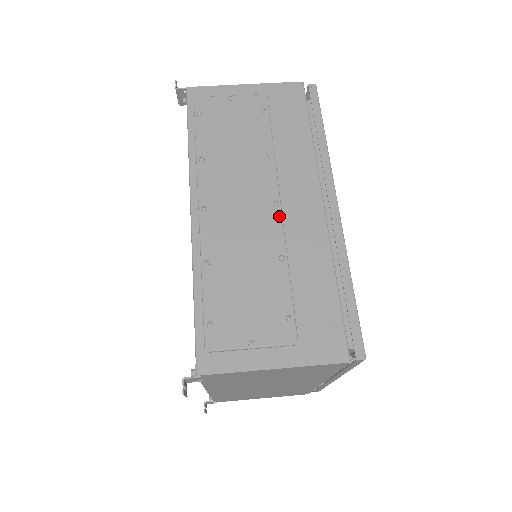
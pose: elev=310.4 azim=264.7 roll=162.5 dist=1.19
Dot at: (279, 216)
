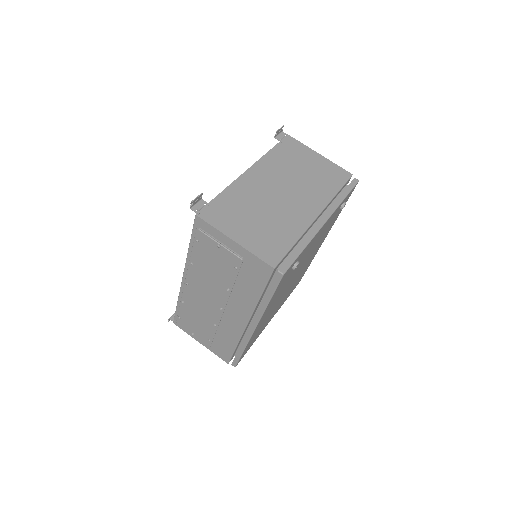
Dot at: (221, 314)
